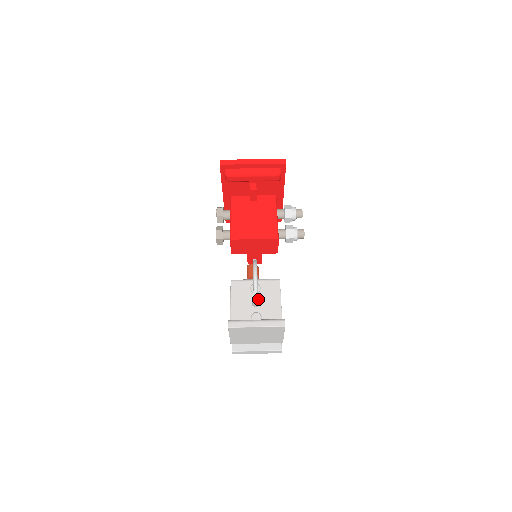
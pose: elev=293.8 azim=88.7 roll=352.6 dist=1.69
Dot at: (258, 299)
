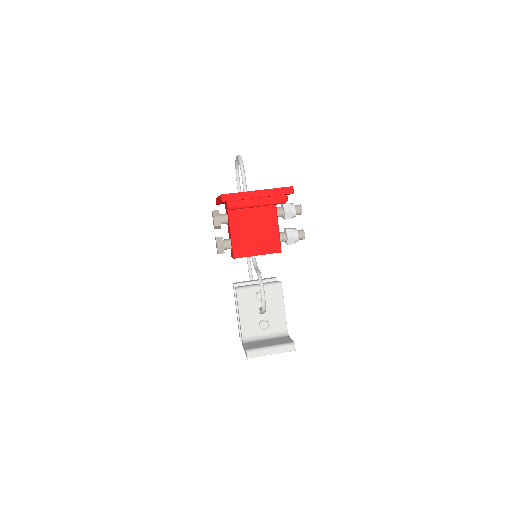
Dot at: occluded
